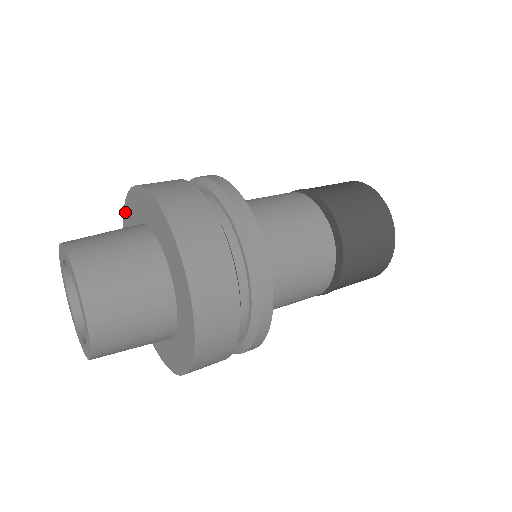
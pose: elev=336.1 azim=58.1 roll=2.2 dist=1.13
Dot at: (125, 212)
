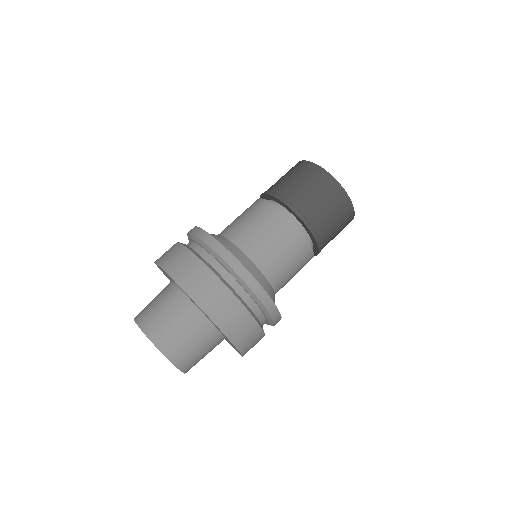
Dot at: occluded
